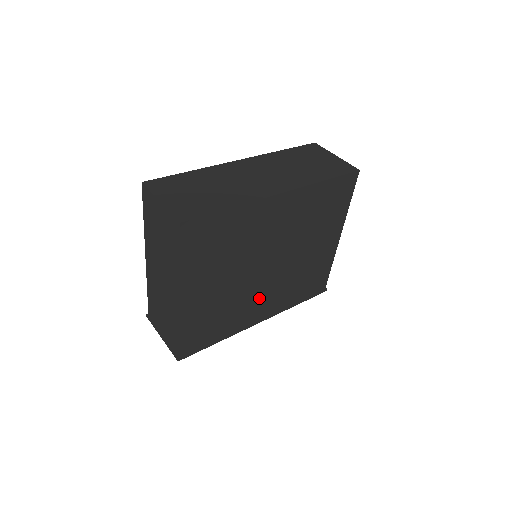
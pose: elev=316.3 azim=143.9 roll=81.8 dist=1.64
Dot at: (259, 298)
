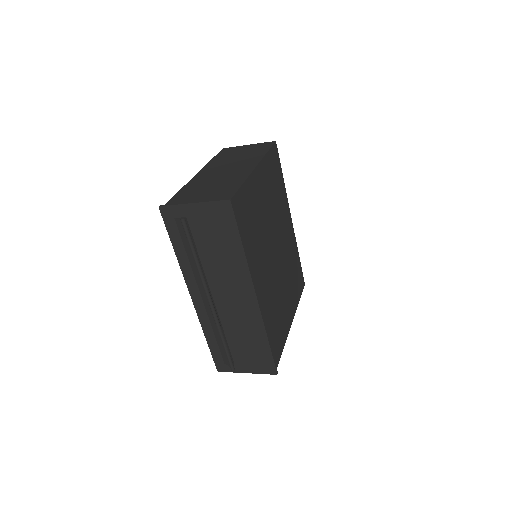
Dot at: (263, 270)
